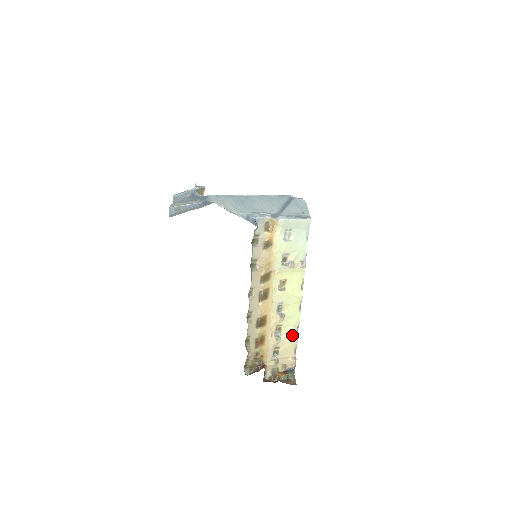
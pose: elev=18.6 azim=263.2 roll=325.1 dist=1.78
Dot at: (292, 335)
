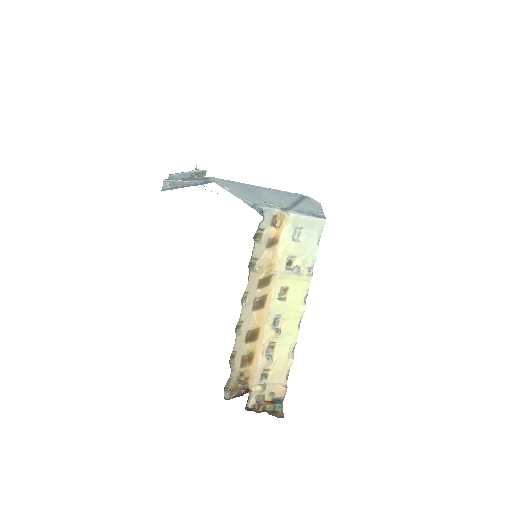
Dot at: (286, 357)
